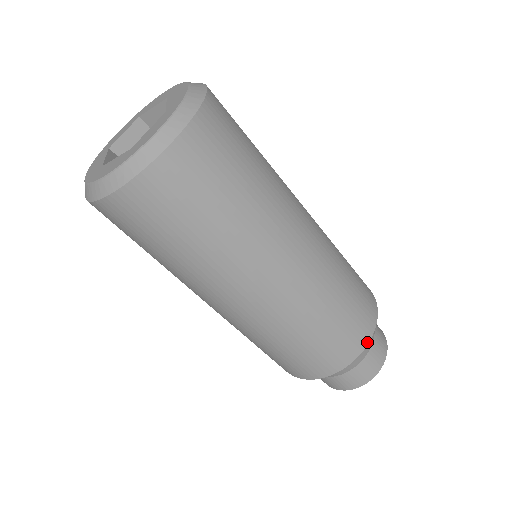
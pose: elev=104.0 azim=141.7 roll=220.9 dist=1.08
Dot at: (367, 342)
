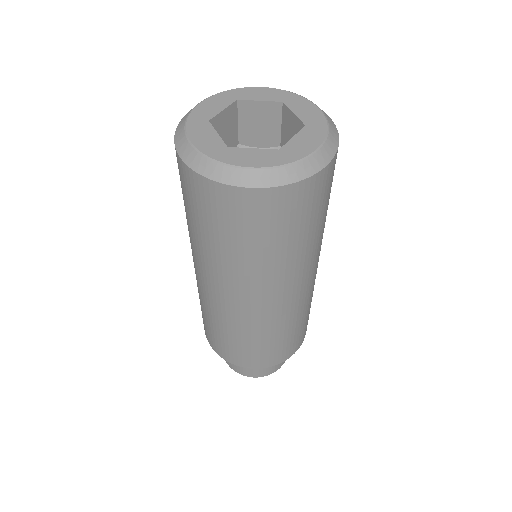
Dot at: (256, 367)
